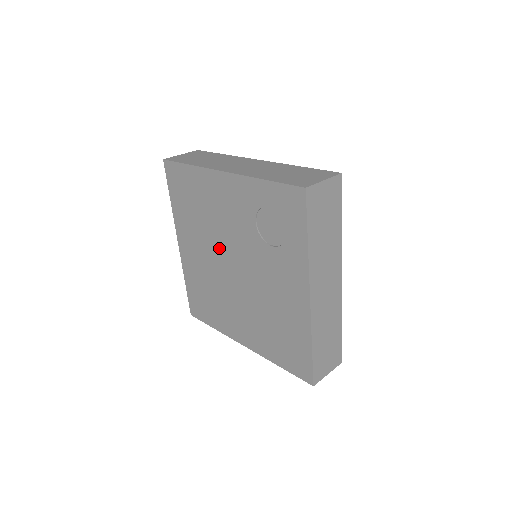
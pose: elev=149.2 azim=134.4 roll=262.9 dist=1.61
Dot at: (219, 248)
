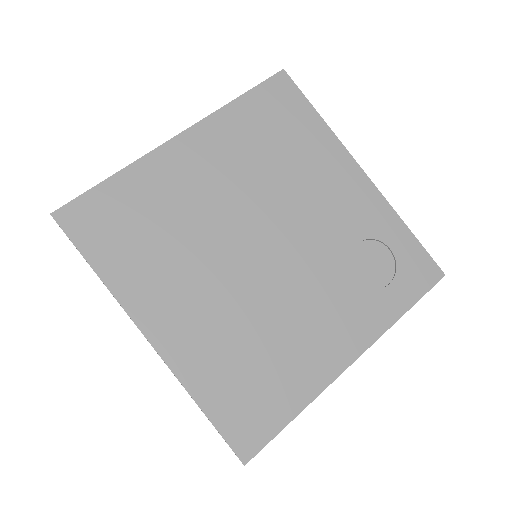
Dot at: (264, 211)
